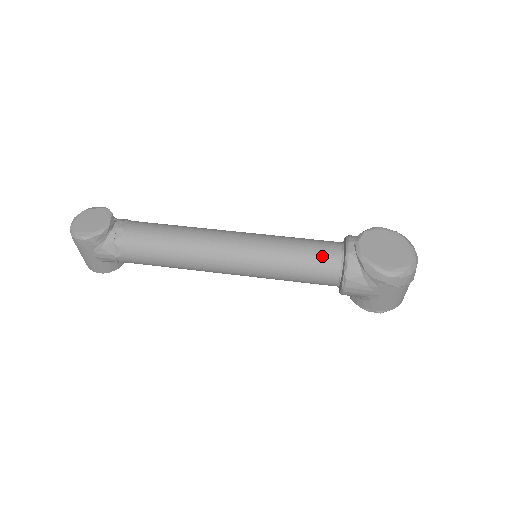
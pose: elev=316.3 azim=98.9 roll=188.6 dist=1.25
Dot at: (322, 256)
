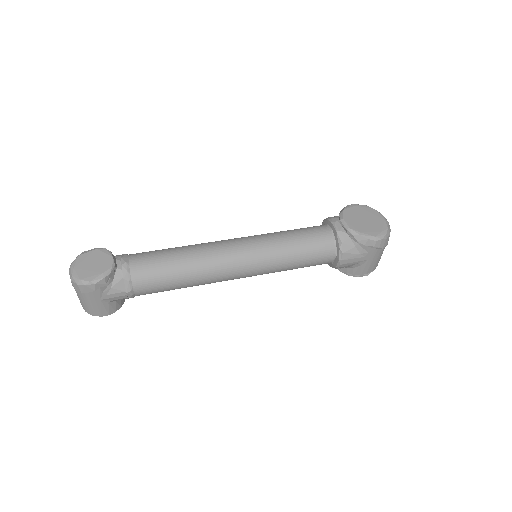
Dot at: (317, 239)
